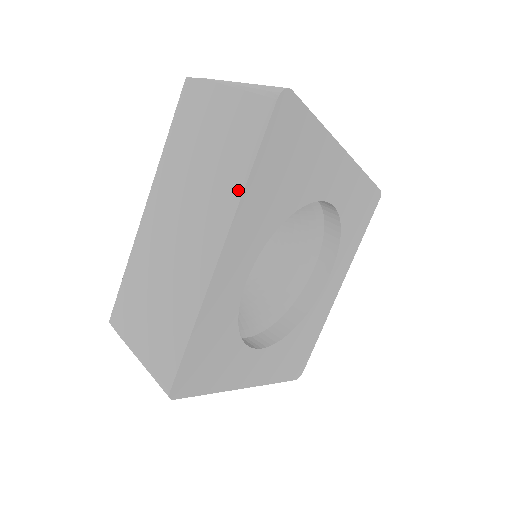
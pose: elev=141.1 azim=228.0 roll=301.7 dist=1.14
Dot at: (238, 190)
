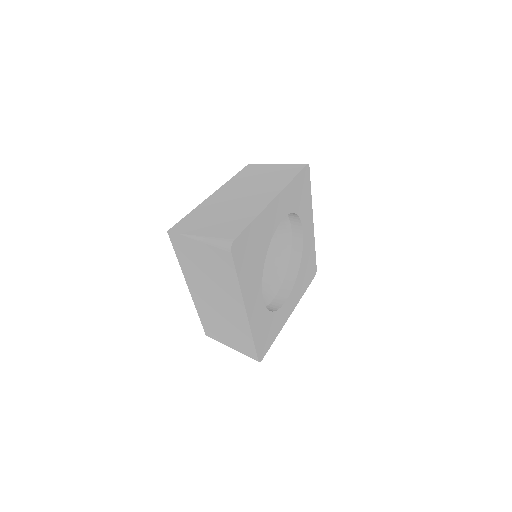
Dot at: (237, 288)
